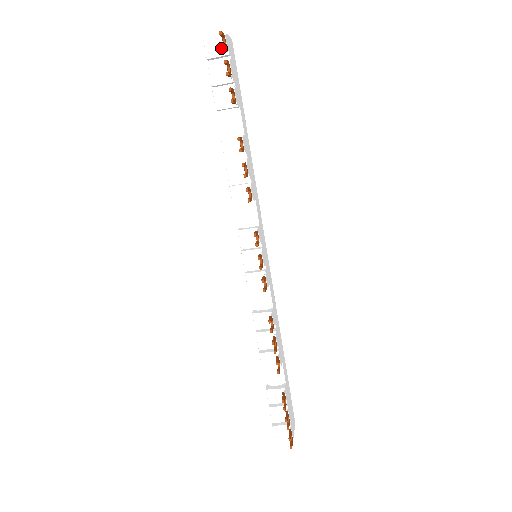
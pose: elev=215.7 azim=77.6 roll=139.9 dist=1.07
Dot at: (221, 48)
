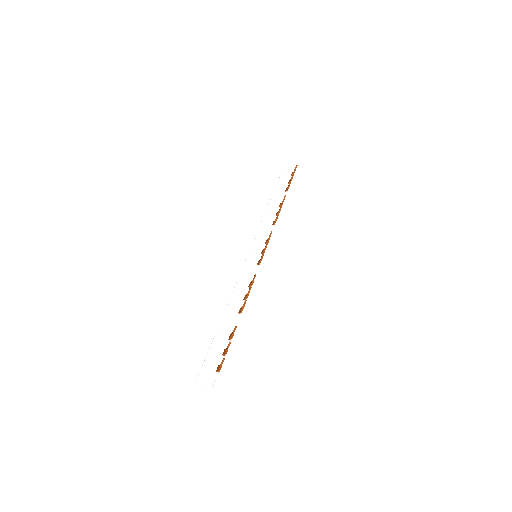
Dot at: (290, 175)
